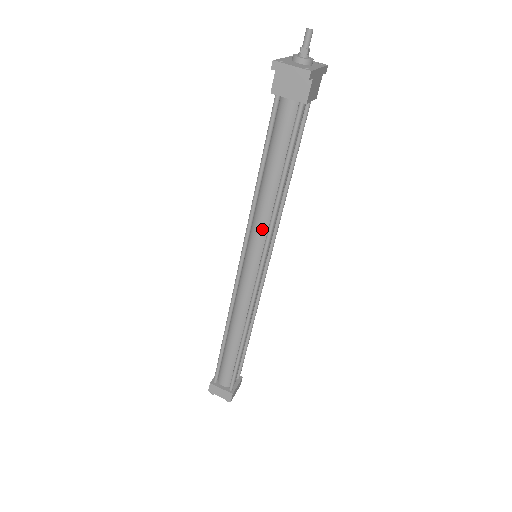
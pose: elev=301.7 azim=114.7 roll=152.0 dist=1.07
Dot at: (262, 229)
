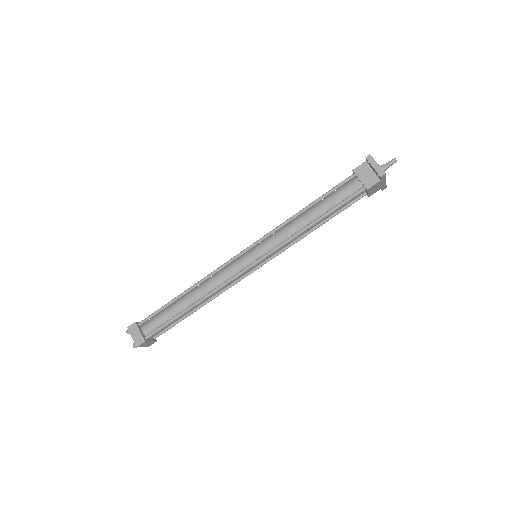
Dot at: (279, 240)
